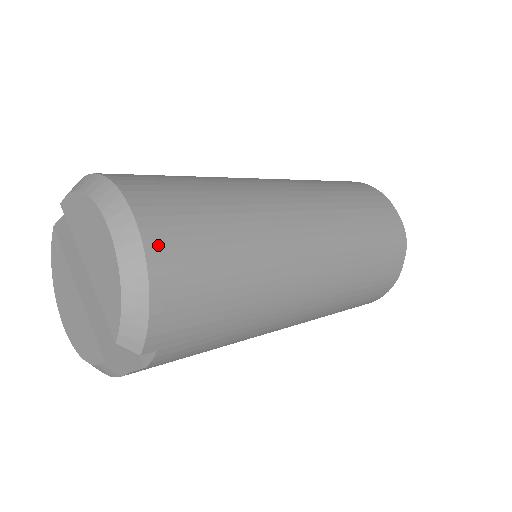
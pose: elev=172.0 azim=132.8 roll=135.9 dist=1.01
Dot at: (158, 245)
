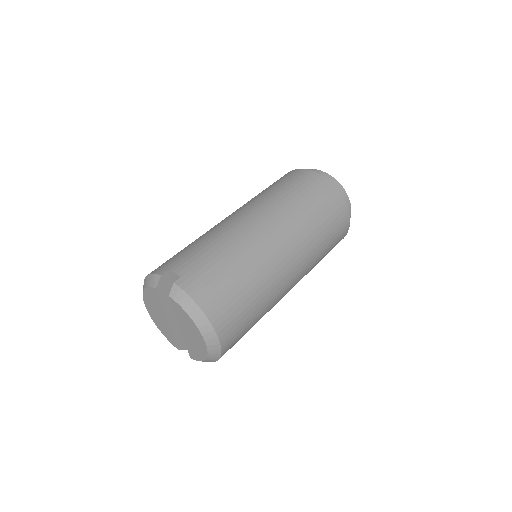
Dot at: (226, 350)
